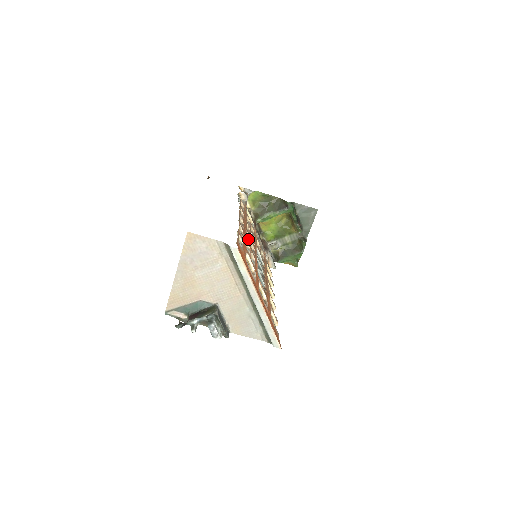
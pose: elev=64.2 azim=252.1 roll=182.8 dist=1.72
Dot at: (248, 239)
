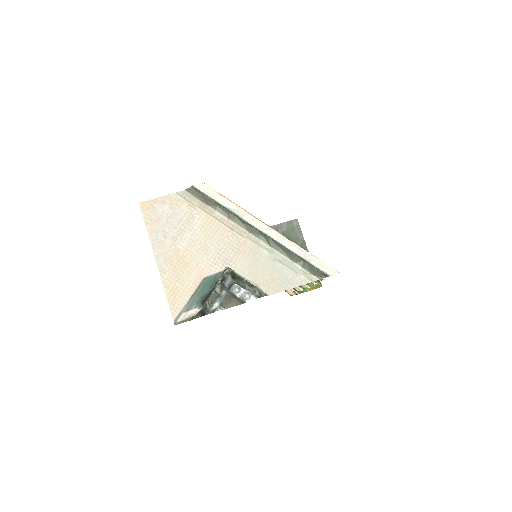
Dot at: occluded
